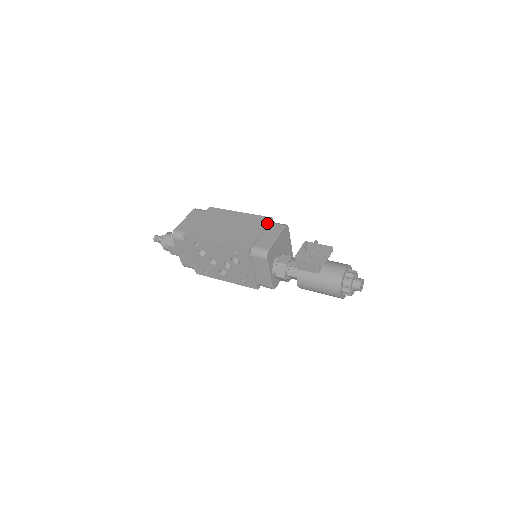
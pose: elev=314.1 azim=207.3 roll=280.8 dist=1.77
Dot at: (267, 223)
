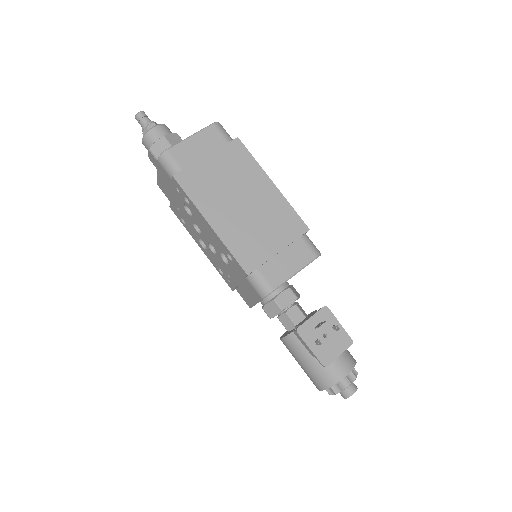
Dot at: (297, 236)
